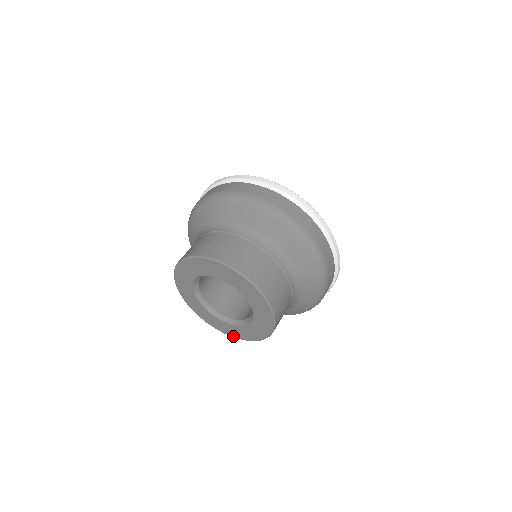
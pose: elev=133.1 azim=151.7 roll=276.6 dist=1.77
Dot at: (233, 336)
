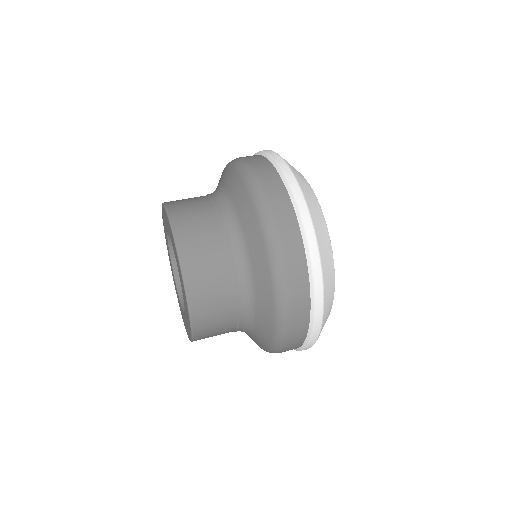
Dot at: occluded
